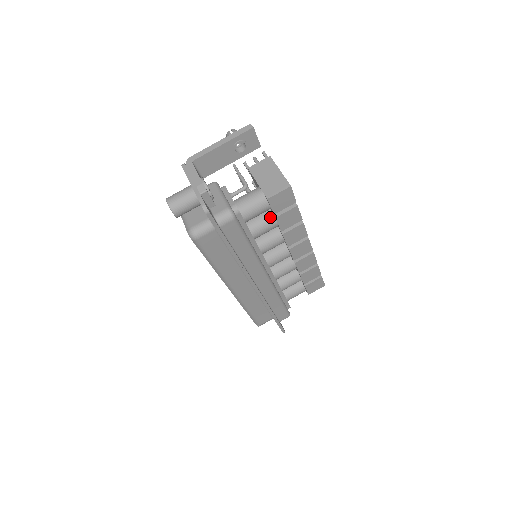
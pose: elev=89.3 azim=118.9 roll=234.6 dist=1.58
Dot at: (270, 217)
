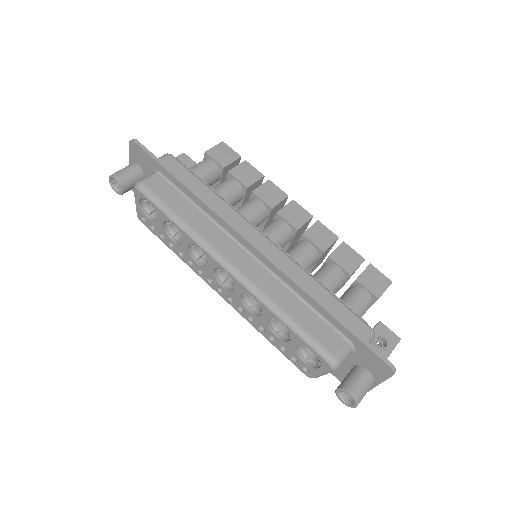
Dot at: (226, 180)
